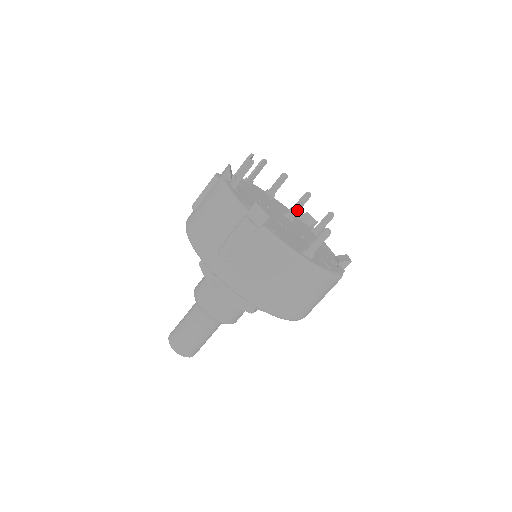
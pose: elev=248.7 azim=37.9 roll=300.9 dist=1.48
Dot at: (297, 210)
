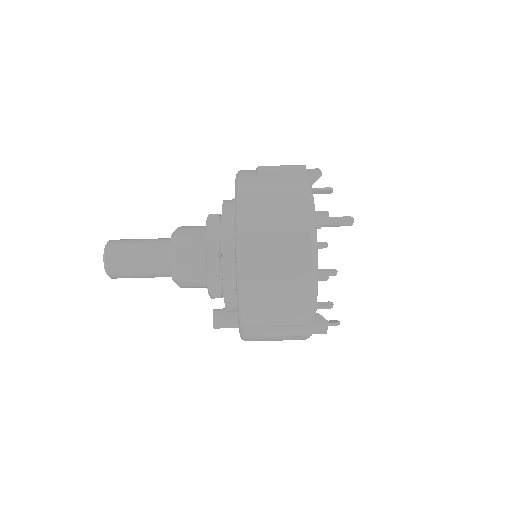
Dot at: (319, 273)
